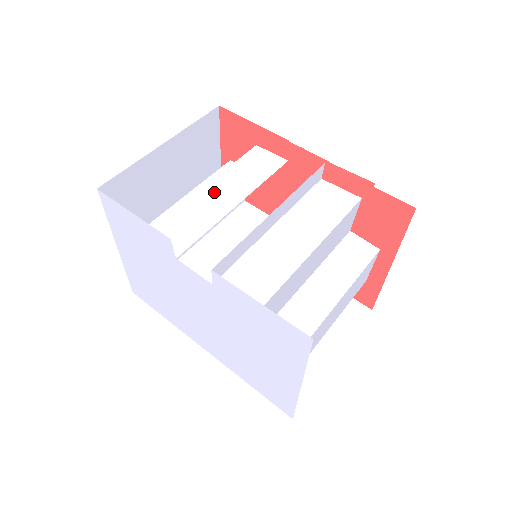
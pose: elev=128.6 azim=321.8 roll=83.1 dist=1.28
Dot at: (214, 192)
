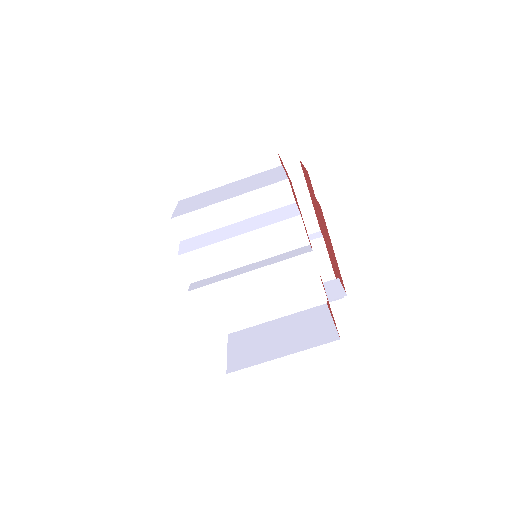
Dot at: (241, 245)
